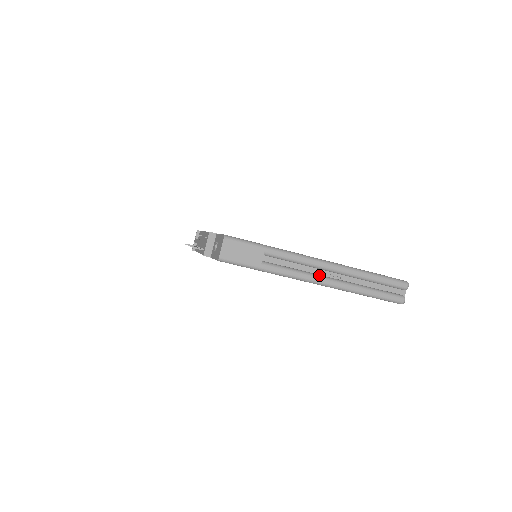
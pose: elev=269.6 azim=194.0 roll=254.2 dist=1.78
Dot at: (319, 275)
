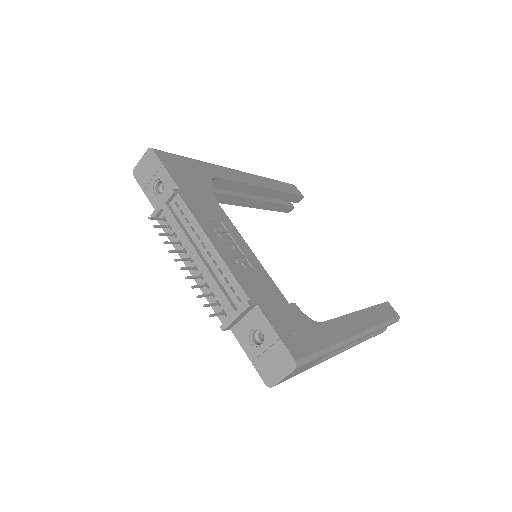
Dot at: occluded
